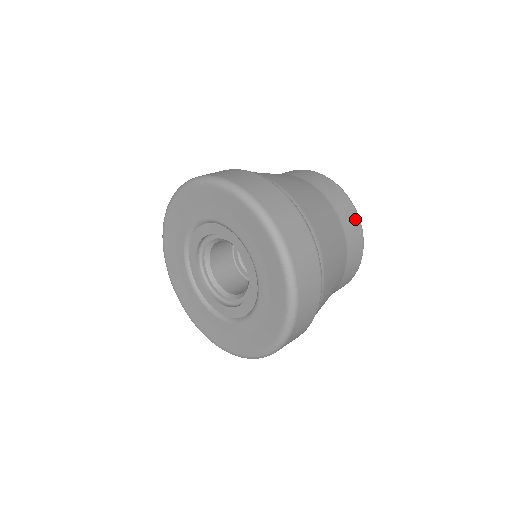
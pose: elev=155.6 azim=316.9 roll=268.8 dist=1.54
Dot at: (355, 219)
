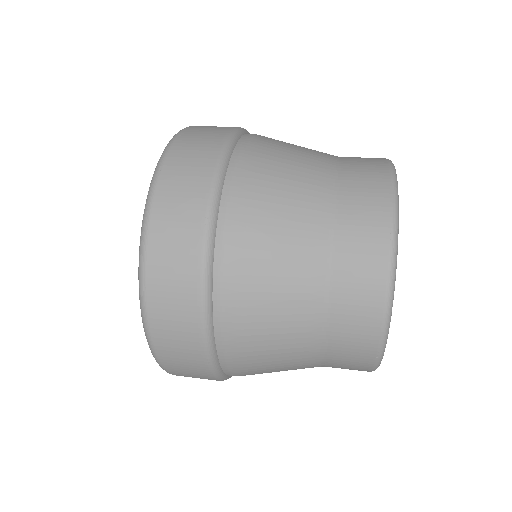
Dot at: (379, 212)
